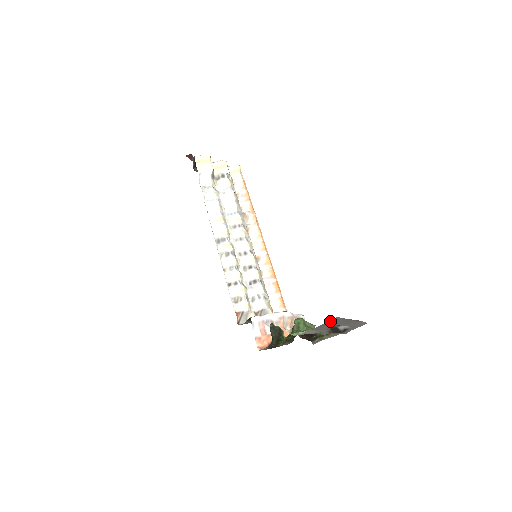
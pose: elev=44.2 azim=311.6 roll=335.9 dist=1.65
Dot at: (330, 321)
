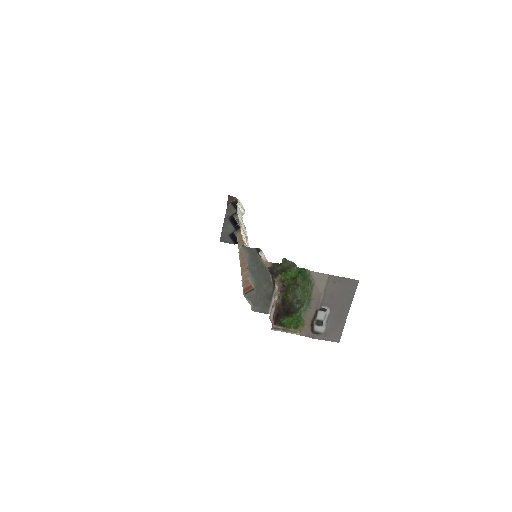
Dot at: (348, 282)
